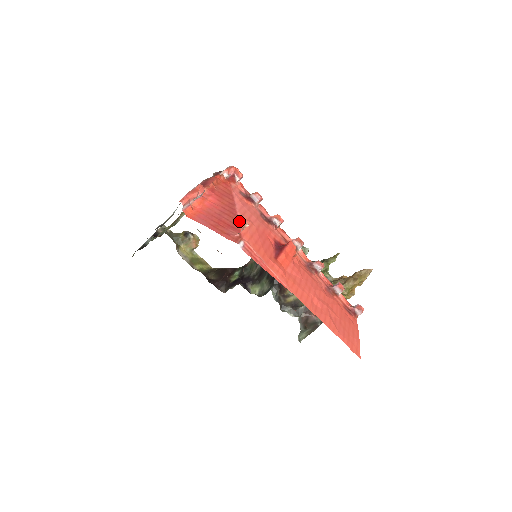
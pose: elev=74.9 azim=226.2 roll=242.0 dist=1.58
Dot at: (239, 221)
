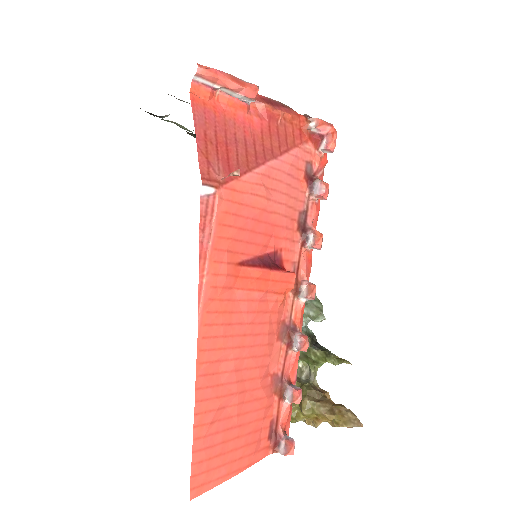
Dot at: (250, 172)
